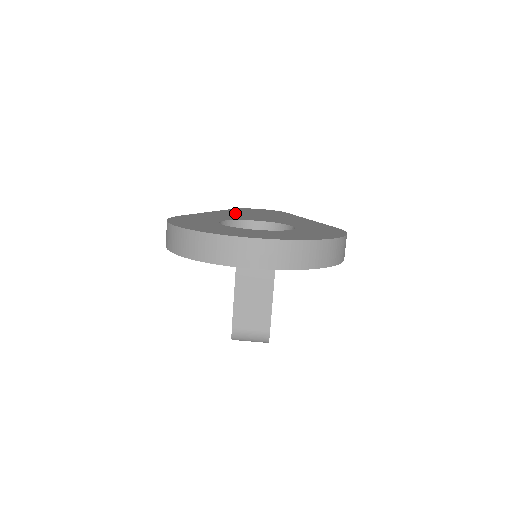
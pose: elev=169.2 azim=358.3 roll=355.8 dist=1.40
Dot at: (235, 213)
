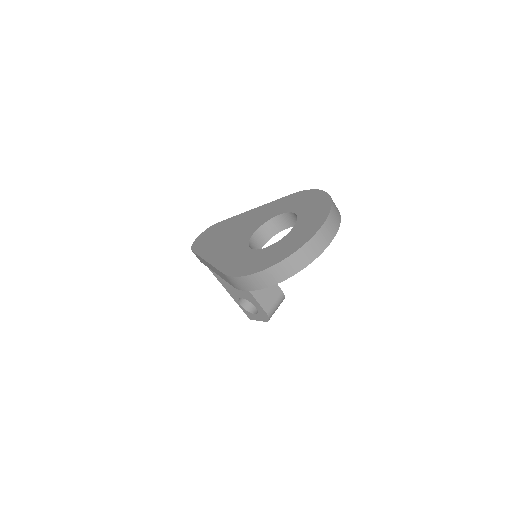
Dot at: (218, 247)
